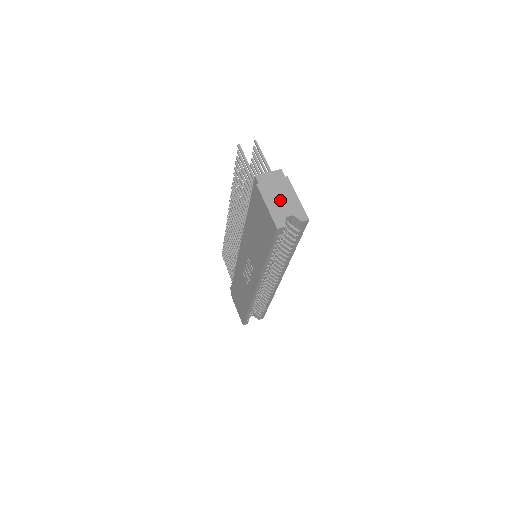
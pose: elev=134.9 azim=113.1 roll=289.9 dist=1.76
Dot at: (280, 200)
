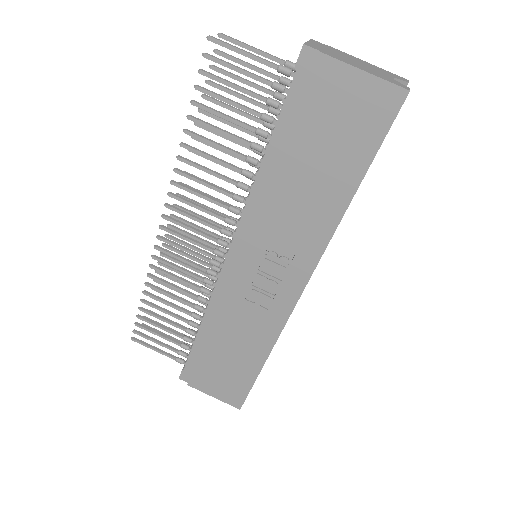
Dot at: (362, 65)
